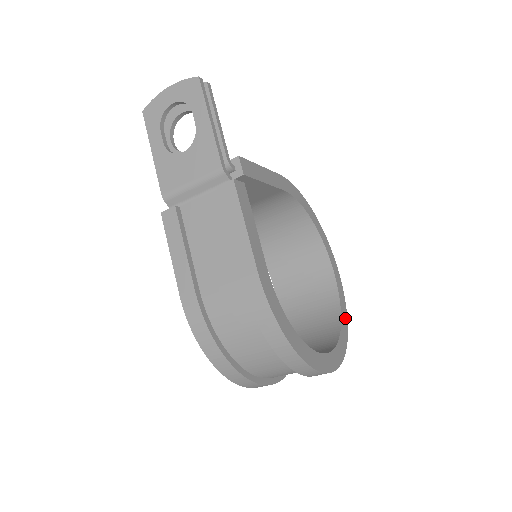
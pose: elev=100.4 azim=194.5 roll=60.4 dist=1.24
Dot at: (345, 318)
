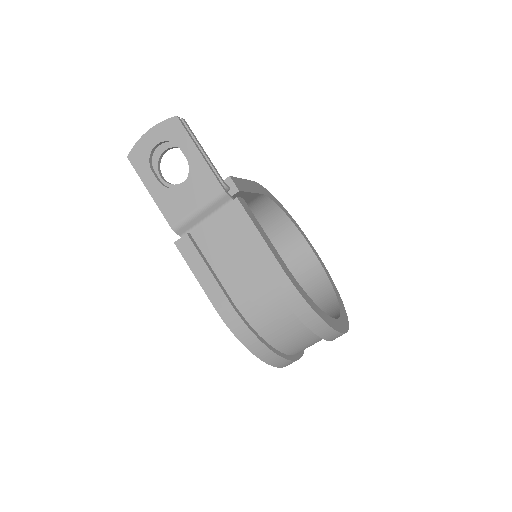
Dot at: (334, 285)
